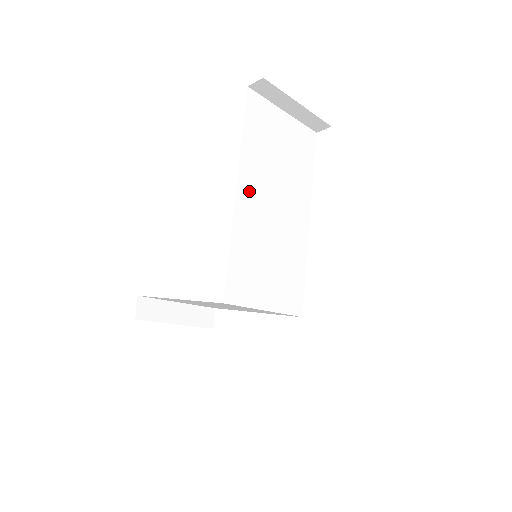
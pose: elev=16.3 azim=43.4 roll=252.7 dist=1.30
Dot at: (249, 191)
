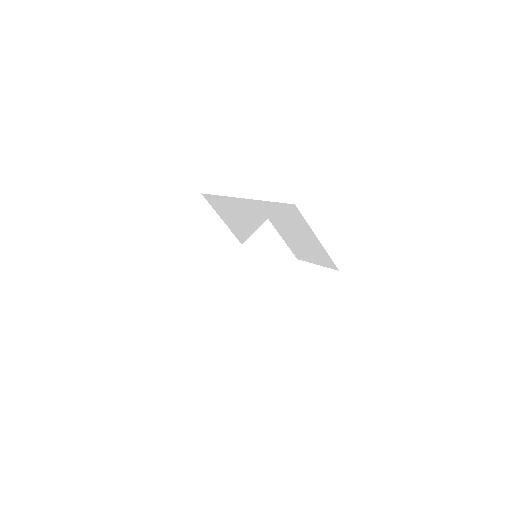
Dot at: occluded
